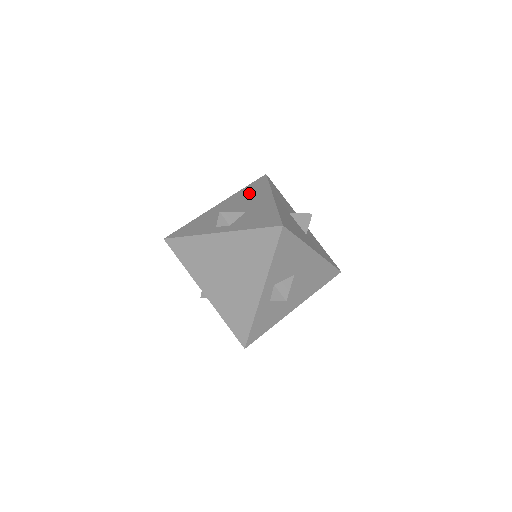
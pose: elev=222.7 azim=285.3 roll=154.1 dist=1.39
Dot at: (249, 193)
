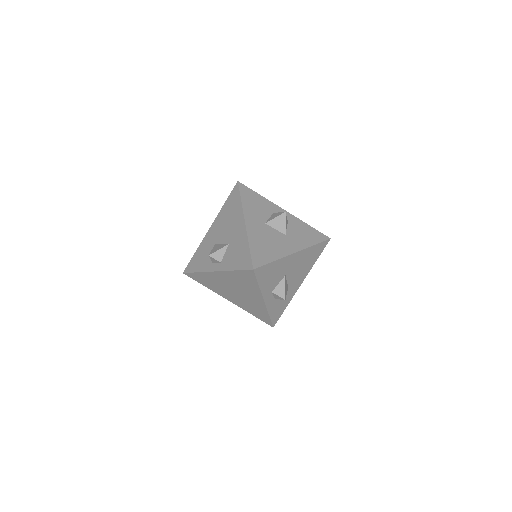
Dot at: (228, 213)
